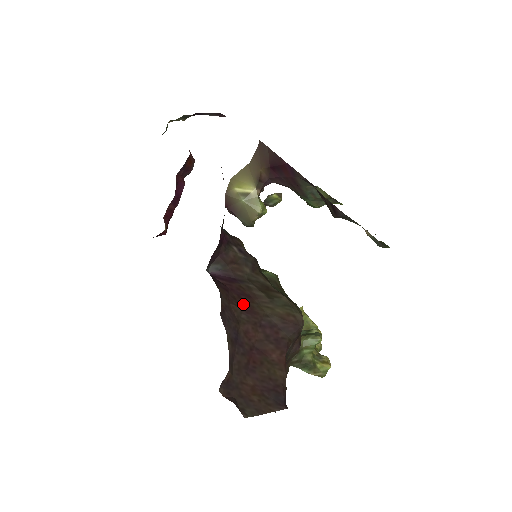
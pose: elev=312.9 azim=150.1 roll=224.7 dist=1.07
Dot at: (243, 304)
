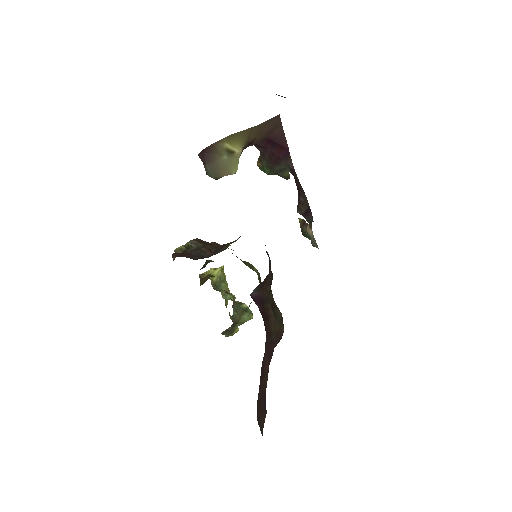
Dot at: (266, 328)
